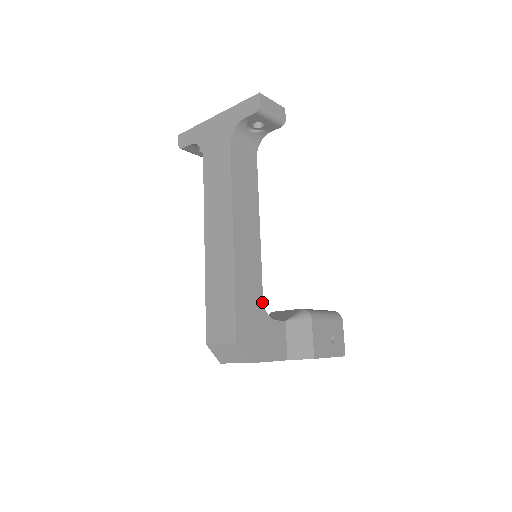
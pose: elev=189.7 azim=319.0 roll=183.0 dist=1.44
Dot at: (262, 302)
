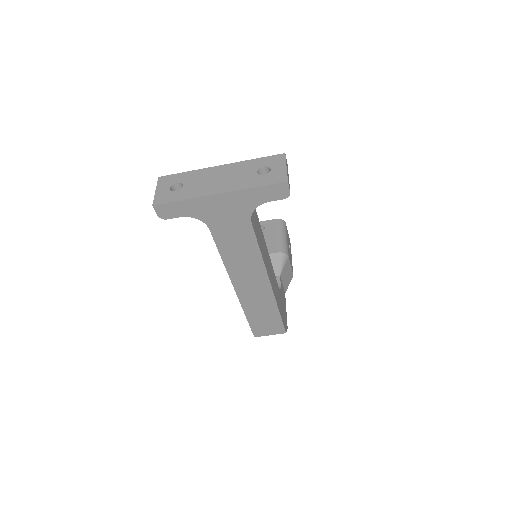
Dot at: (279, 289)
